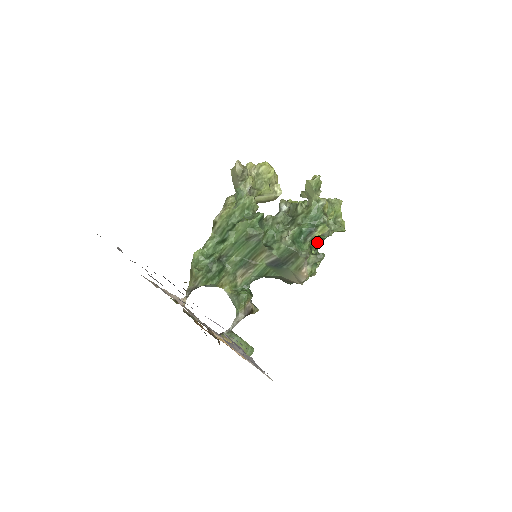
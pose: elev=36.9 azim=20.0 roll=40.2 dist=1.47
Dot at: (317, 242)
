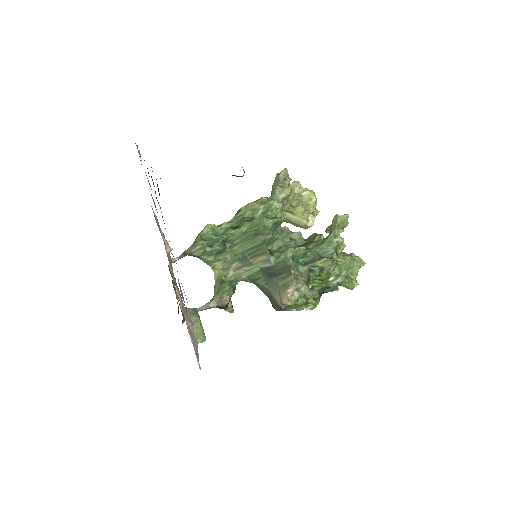
Dot at: (321, 286)
